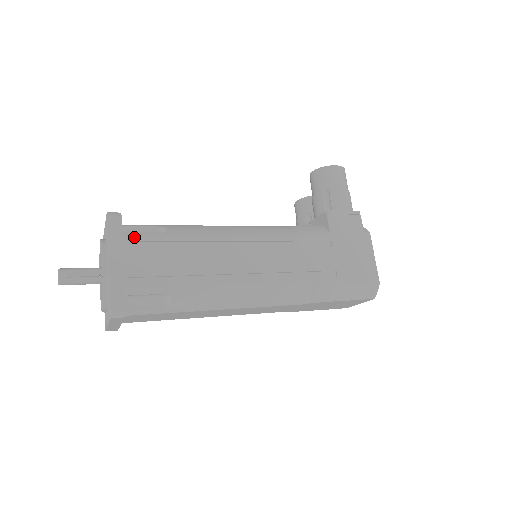
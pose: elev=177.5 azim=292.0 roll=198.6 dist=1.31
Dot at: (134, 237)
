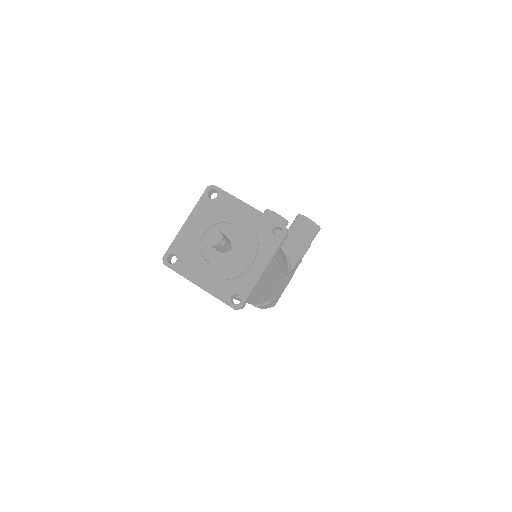
Dot at: occluded
